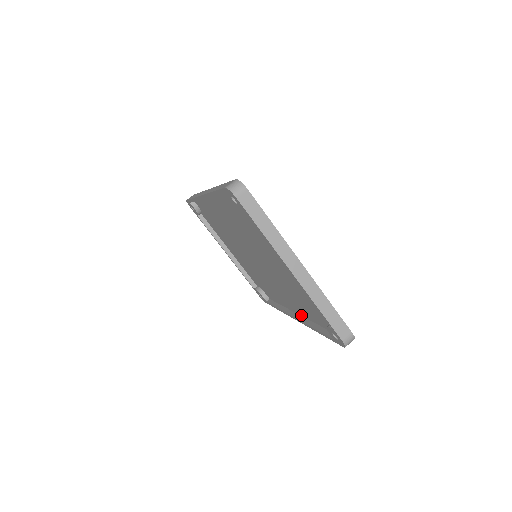
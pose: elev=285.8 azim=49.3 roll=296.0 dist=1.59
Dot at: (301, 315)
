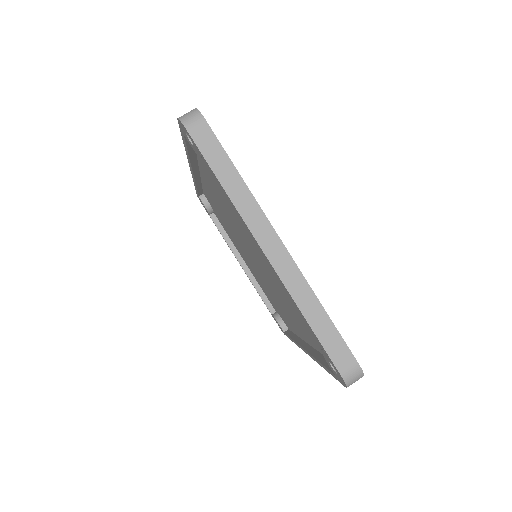
Dot at: (311, 345)
